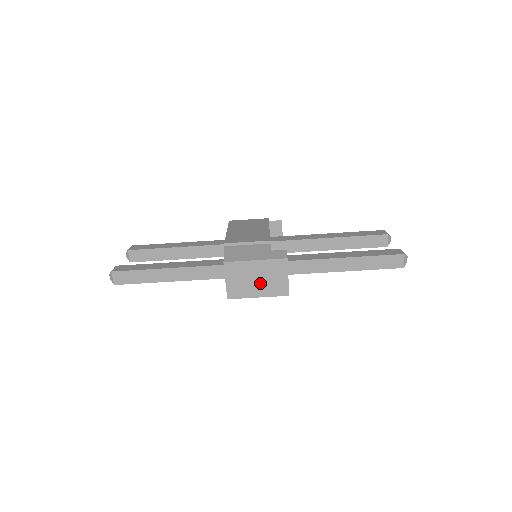
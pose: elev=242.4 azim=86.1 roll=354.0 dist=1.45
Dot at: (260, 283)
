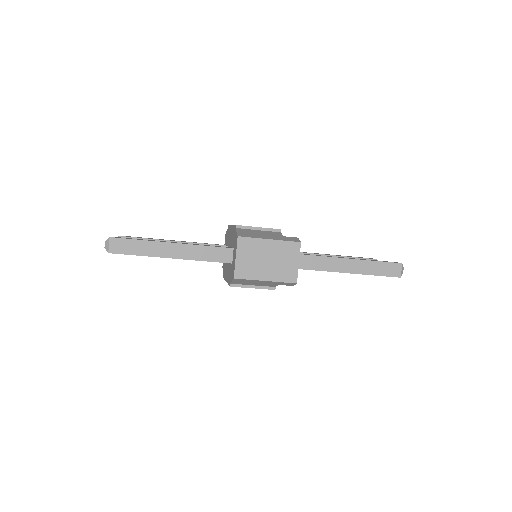
Dot at: (270, 265)
